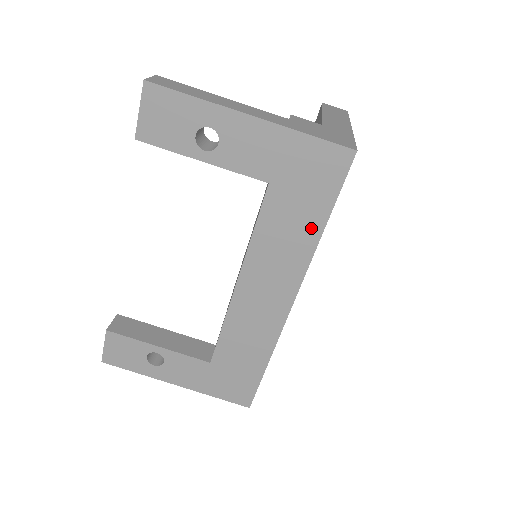
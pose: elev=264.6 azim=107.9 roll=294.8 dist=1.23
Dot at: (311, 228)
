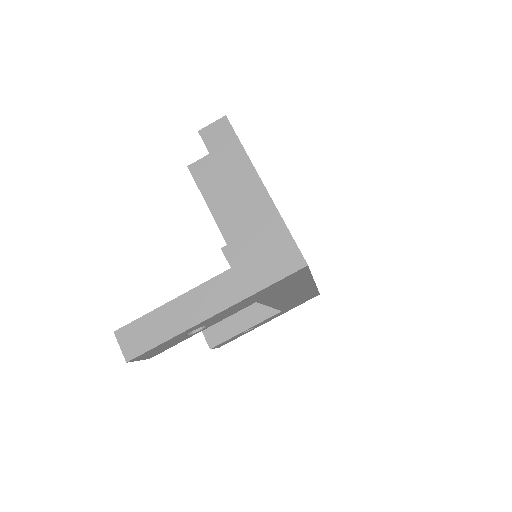
Dot at: (302, 281)
